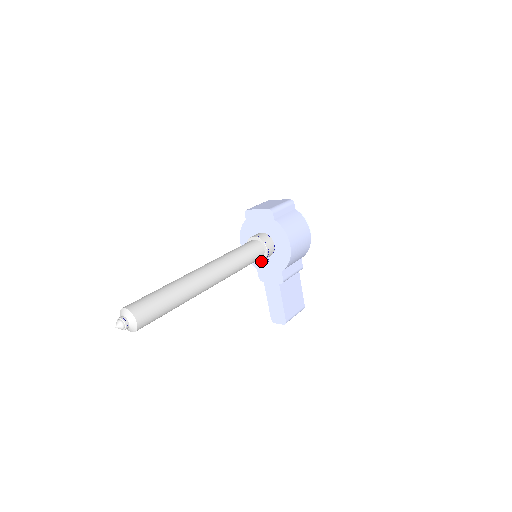
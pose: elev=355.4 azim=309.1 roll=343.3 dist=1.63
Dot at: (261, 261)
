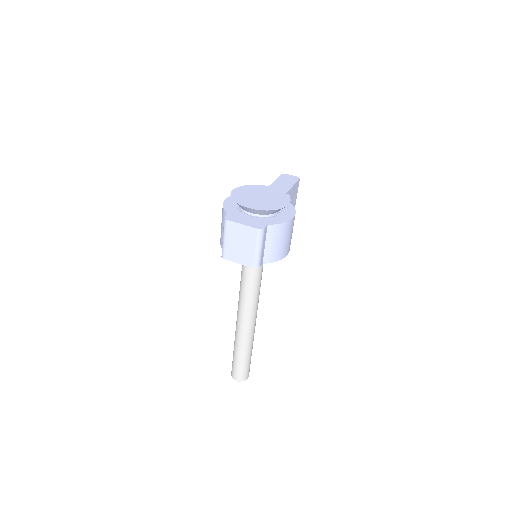
Dot at: occluded
